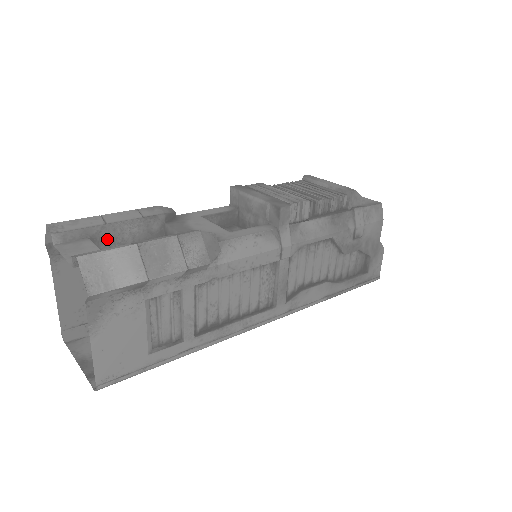
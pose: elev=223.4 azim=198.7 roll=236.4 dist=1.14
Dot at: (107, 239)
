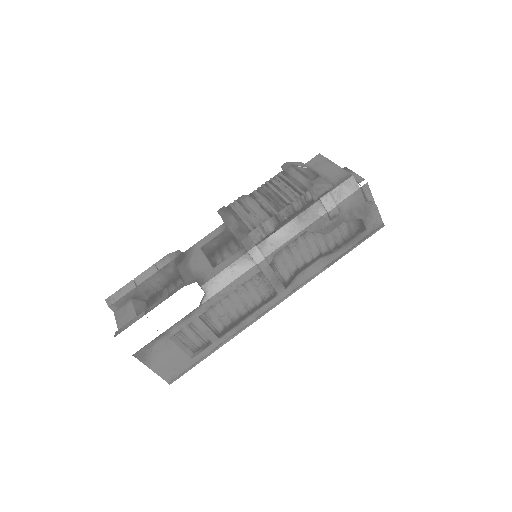
Dot at: (143, 293)
